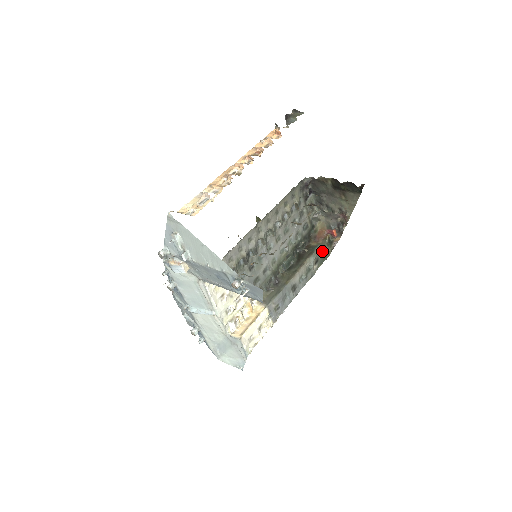
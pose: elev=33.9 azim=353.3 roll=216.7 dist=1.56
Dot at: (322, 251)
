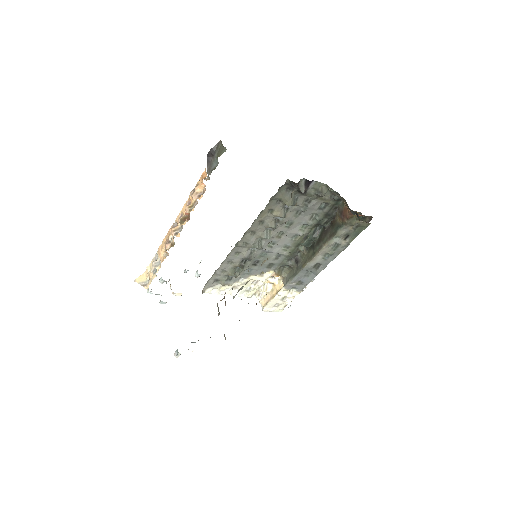
Dot at: (354, 225)
